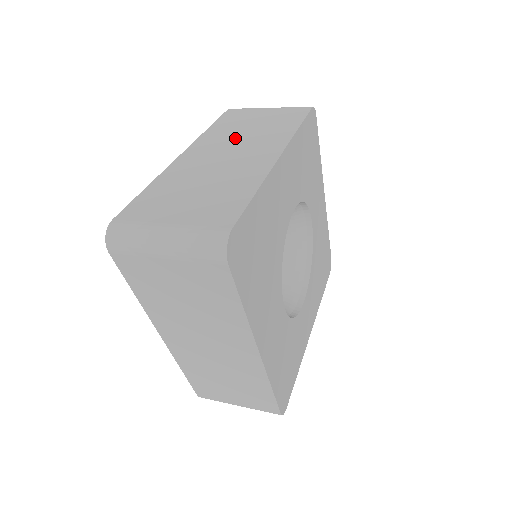
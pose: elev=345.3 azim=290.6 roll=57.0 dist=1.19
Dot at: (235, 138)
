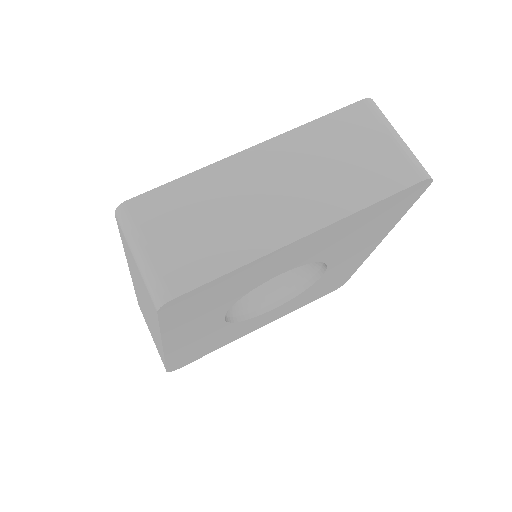
Dot at: occluded
